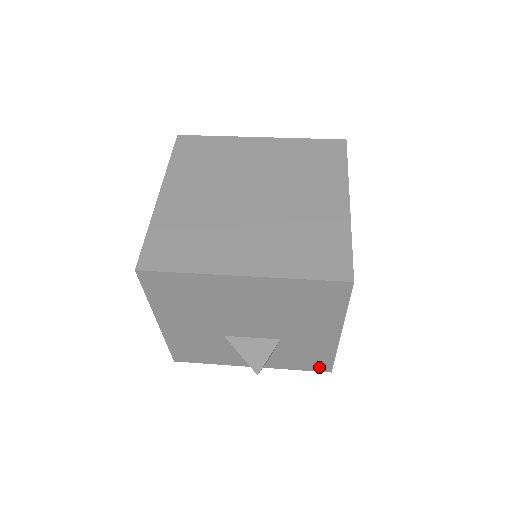
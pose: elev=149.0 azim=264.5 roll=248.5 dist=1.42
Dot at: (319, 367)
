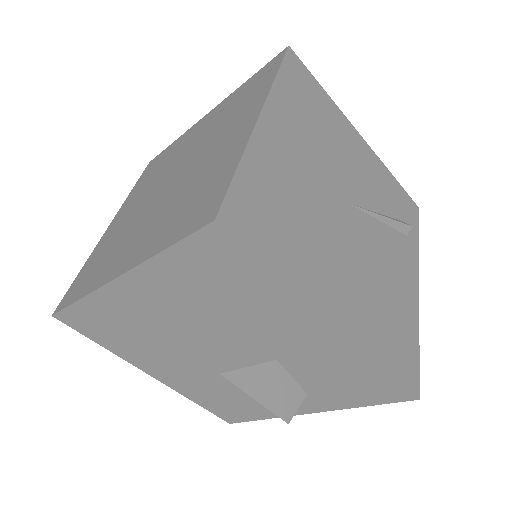
Dot at: (388, 394)
